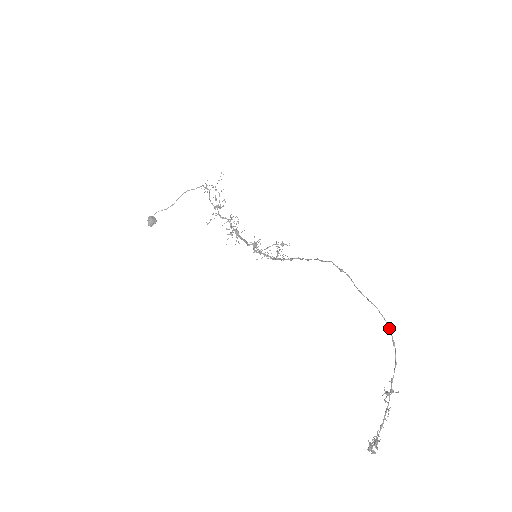
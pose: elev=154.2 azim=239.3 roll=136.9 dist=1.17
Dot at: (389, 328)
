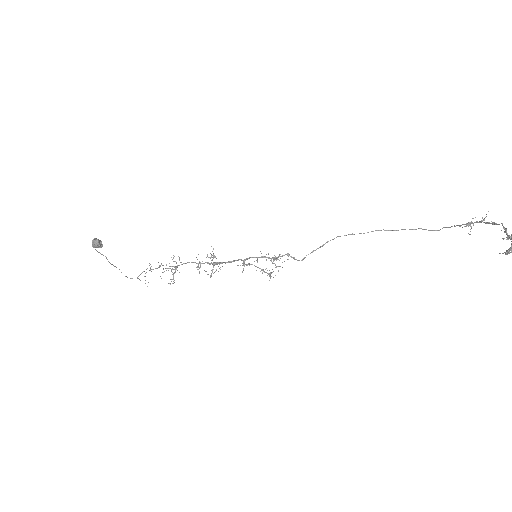
Dot at: (421, 228)
